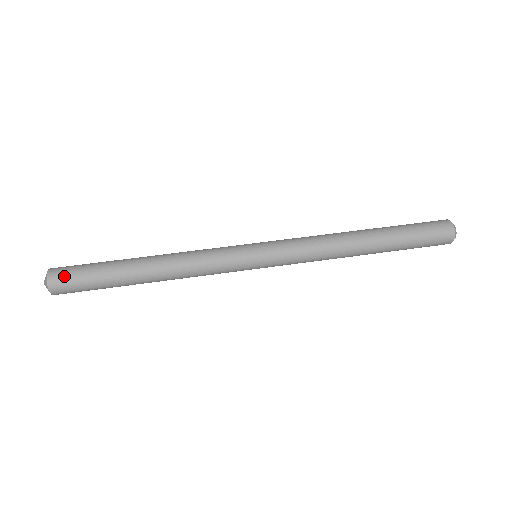
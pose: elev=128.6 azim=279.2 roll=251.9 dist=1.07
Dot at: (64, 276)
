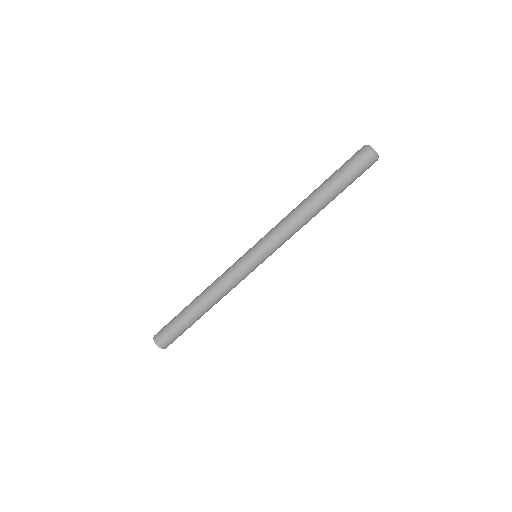
Dot at: (171, 343)
